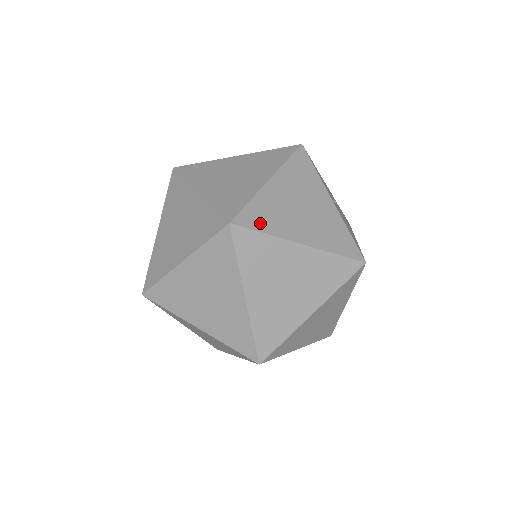
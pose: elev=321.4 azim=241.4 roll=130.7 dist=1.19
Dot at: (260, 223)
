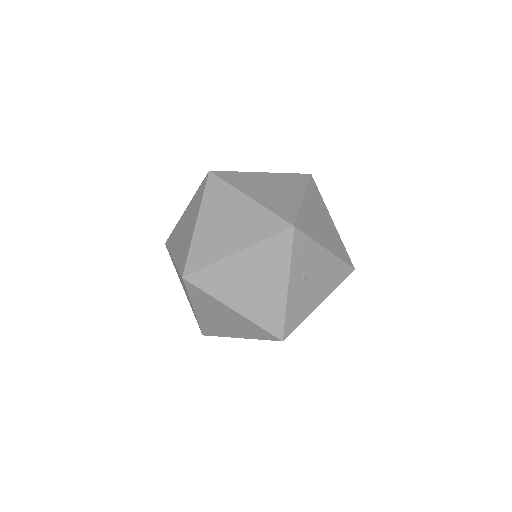
Dot at: (207, 285)
